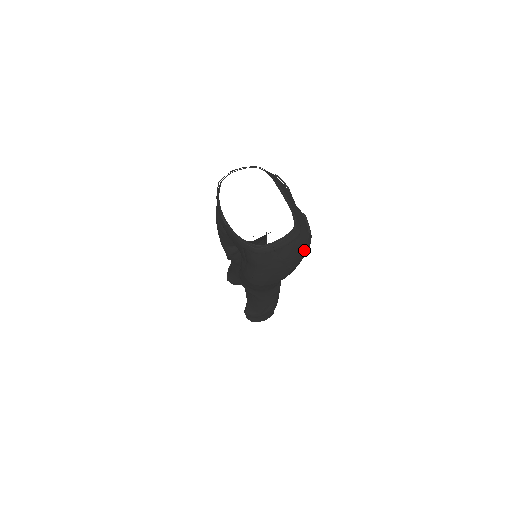
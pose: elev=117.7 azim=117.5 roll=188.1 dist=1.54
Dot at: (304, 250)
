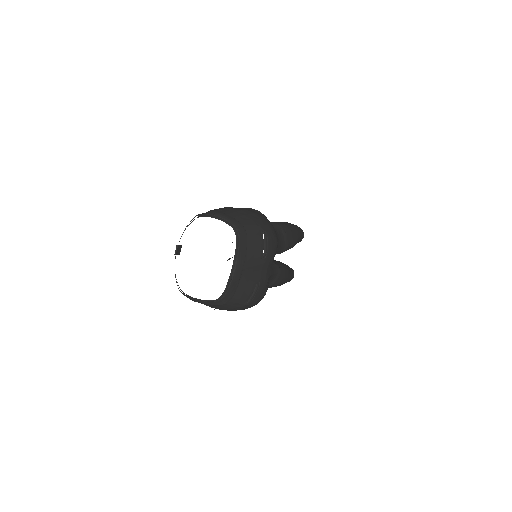
Dot at: (238, 309)
